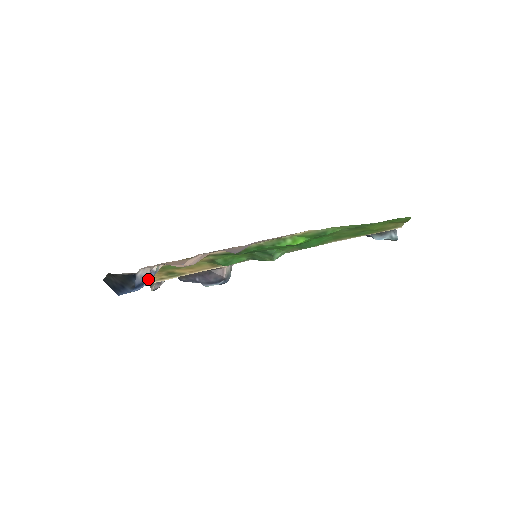
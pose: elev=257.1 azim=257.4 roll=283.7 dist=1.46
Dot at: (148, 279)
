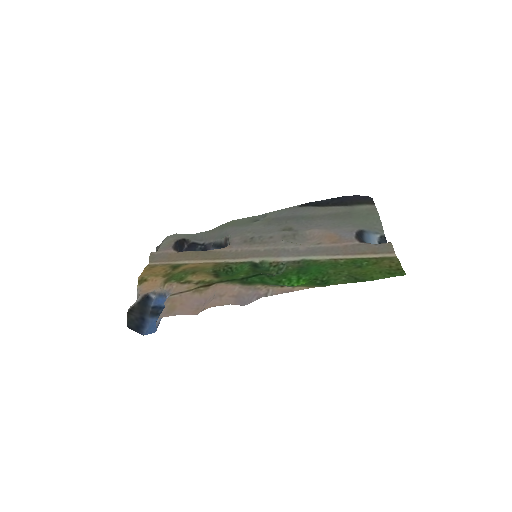
Dot at: occluded
